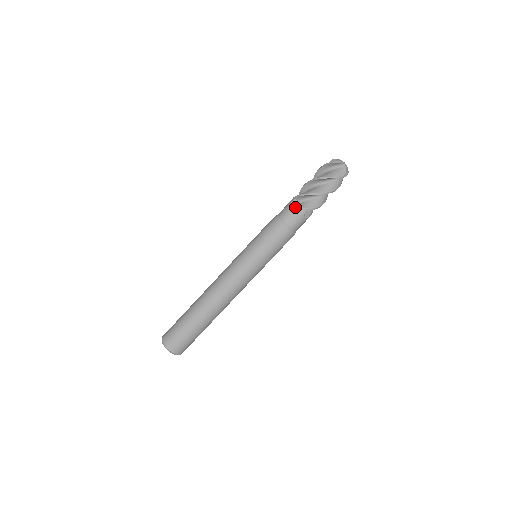
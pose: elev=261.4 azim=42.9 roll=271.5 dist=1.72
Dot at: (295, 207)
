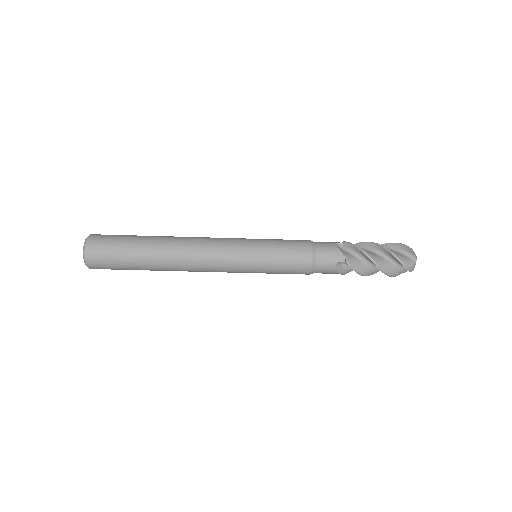
Dot at: (336, 271)
